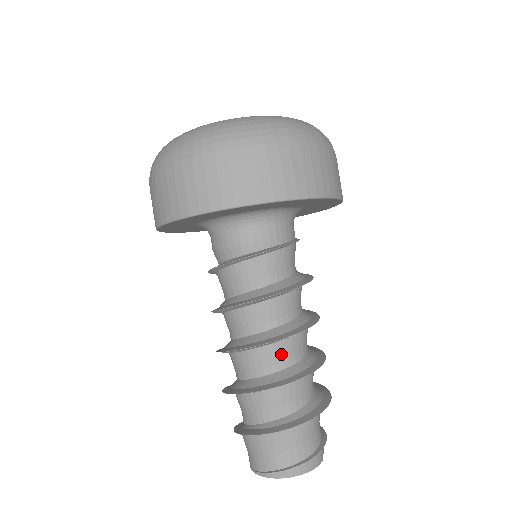
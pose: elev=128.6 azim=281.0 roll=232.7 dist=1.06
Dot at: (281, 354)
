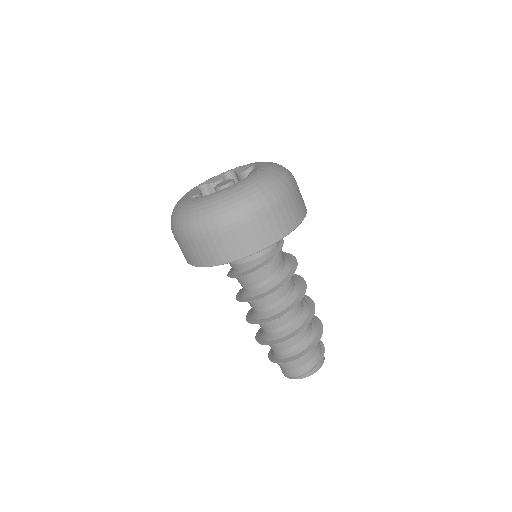
Dot at: (292, 315)
